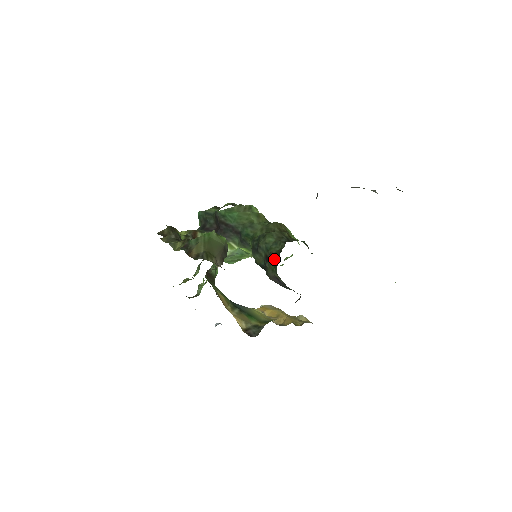
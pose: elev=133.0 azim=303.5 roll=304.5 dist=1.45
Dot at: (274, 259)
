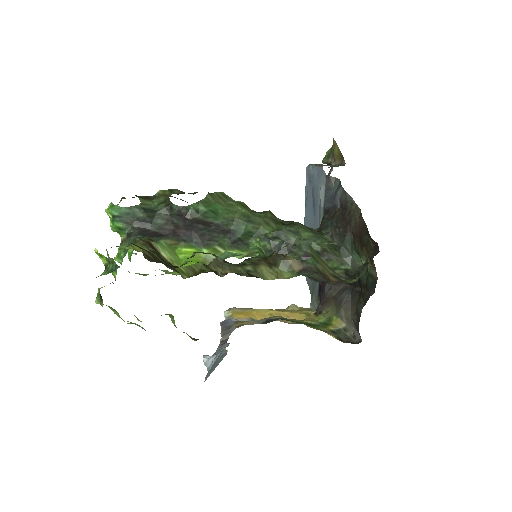
Dot at: (338, 256)
